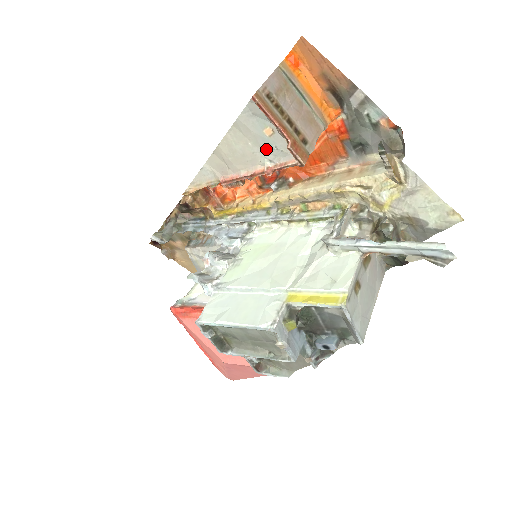
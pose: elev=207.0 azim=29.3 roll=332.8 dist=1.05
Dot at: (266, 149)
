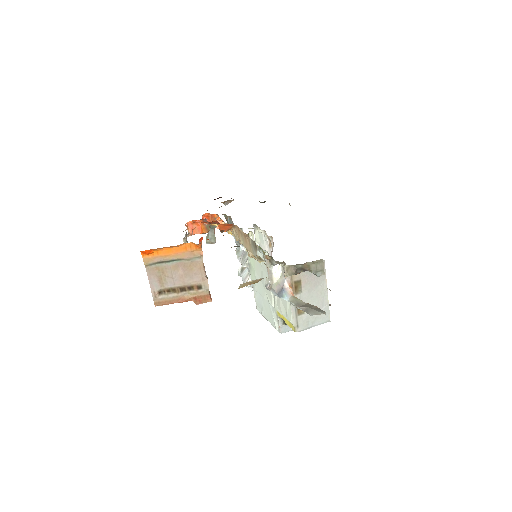
Dot at: occluded
